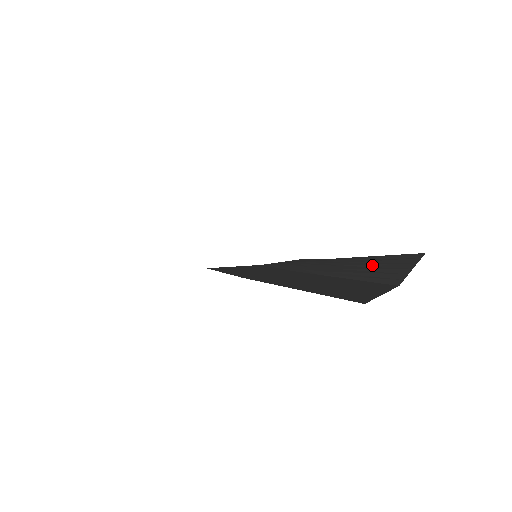
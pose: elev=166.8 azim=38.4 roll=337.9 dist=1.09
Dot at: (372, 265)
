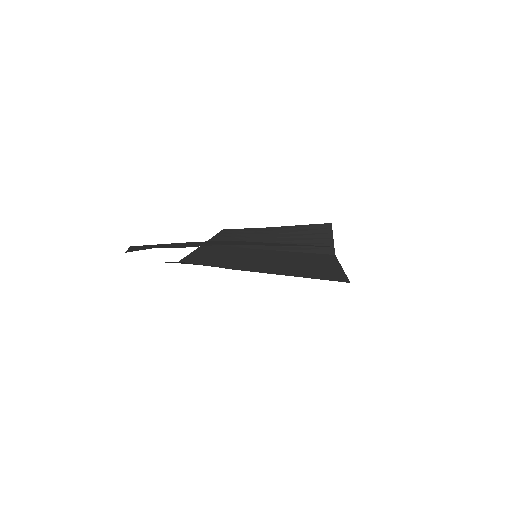
Dot at: (301, 236)
